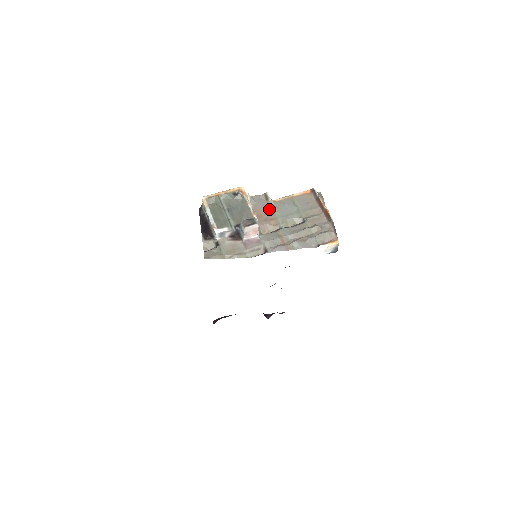
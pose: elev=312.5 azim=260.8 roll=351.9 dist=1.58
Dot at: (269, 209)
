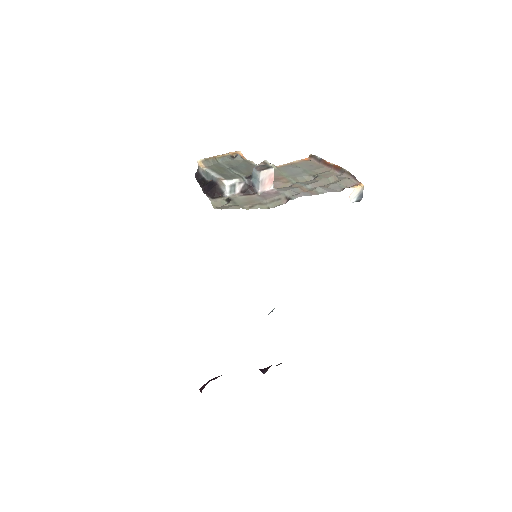
Dot at: occluded
